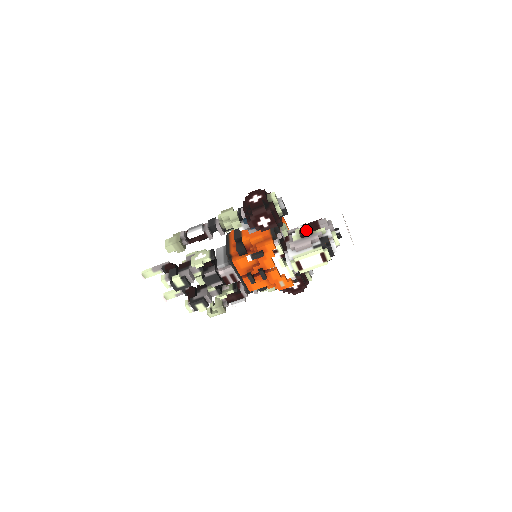
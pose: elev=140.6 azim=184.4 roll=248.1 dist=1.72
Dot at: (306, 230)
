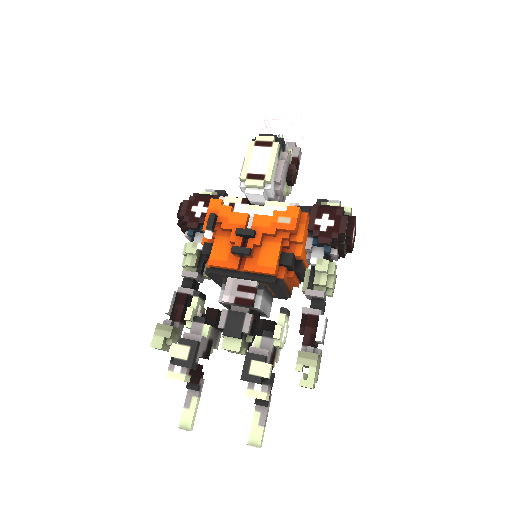
Dot at: occluded
